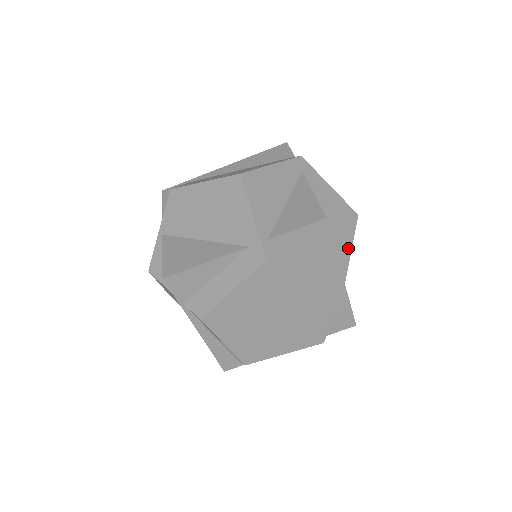
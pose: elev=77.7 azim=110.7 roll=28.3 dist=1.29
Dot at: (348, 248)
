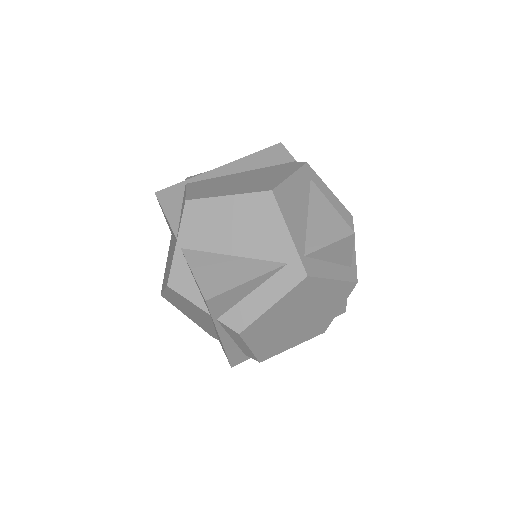
Dot at: (353, 251)
